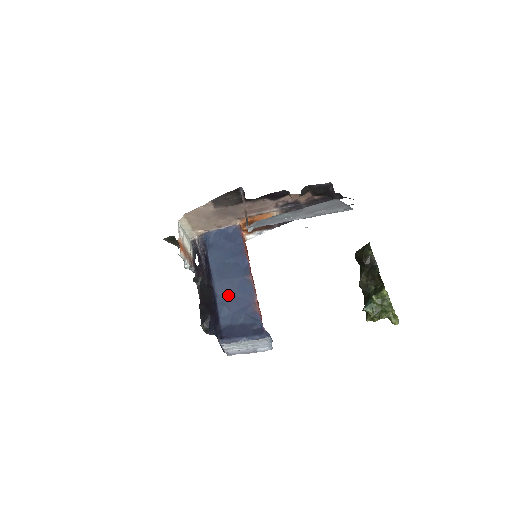
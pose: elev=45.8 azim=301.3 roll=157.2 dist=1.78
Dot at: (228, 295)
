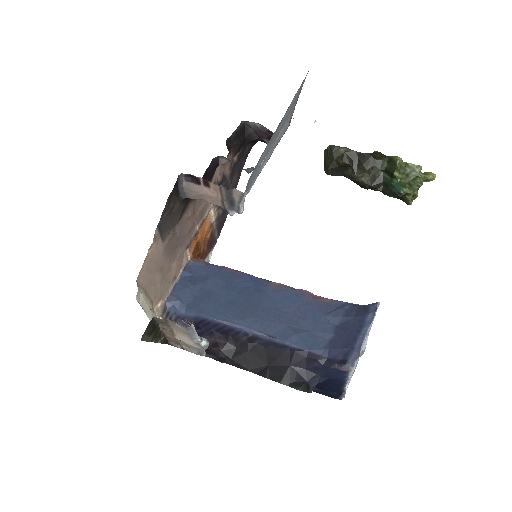
Dot at: (282, 322)
